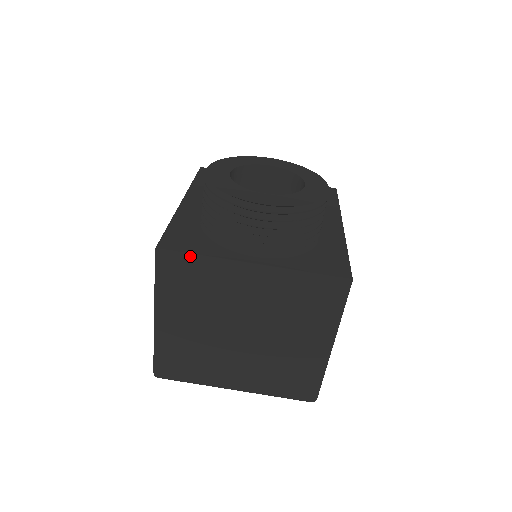
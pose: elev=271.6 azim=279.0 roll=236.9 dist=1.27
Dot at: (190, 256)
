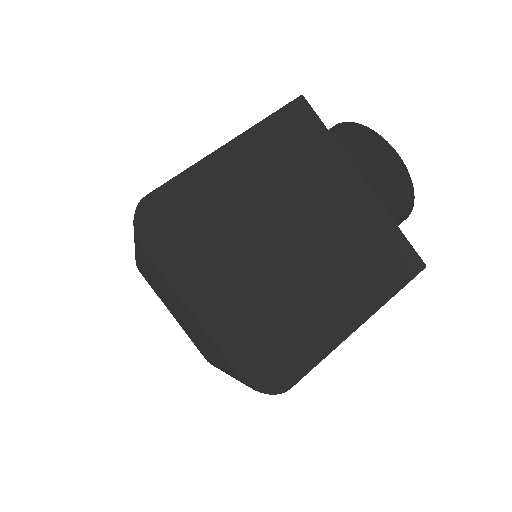
Dot at: (324, 126)
